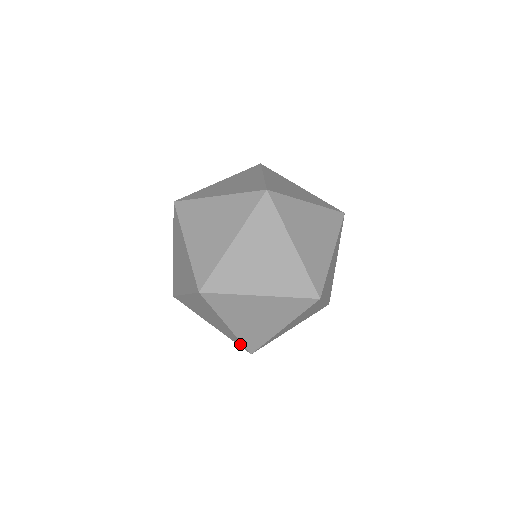
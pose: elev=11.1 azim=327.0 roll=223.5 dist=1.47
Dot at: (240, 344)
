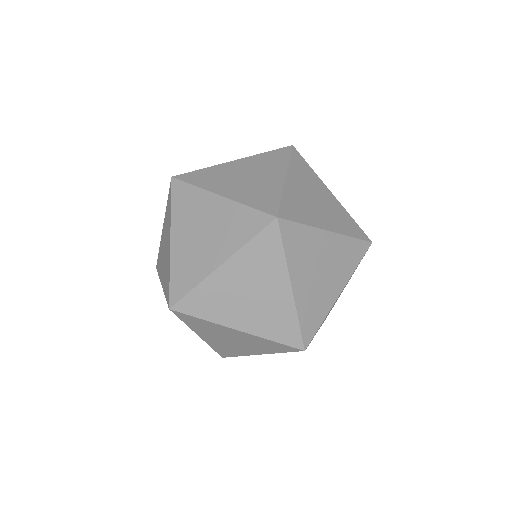
Dot at: occluded
